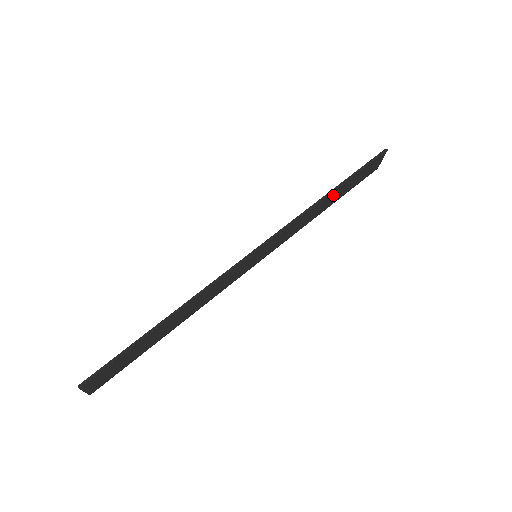
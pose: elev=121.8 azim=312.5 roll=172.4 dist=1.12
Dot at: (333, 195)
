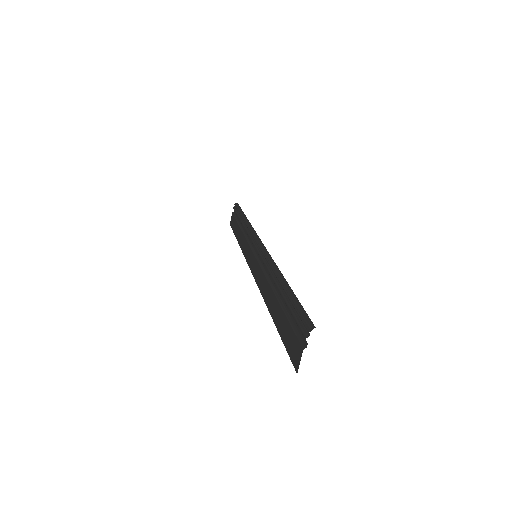
Dot at: occluded
